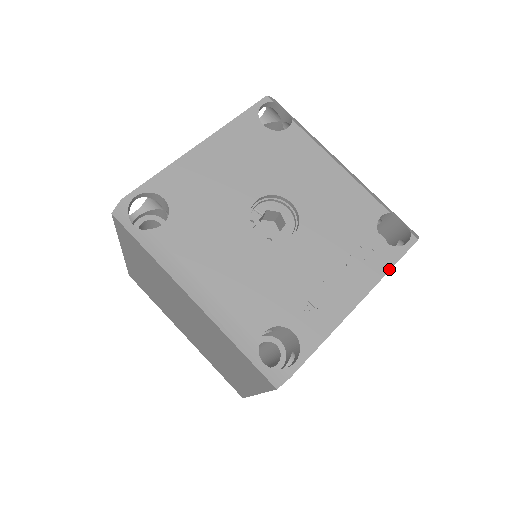
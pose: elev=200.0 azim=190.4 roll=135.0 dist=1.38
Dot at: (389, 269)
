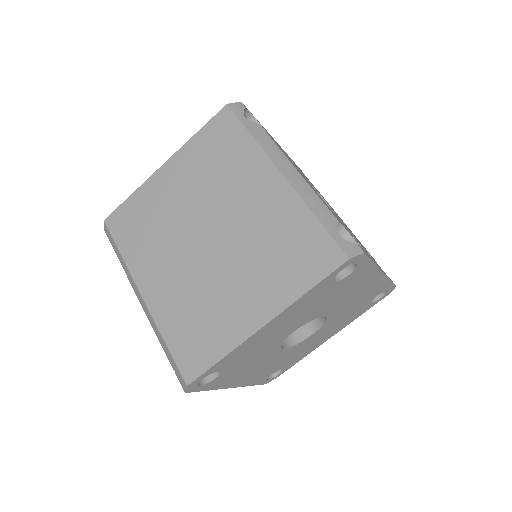
Dot at: occluded
